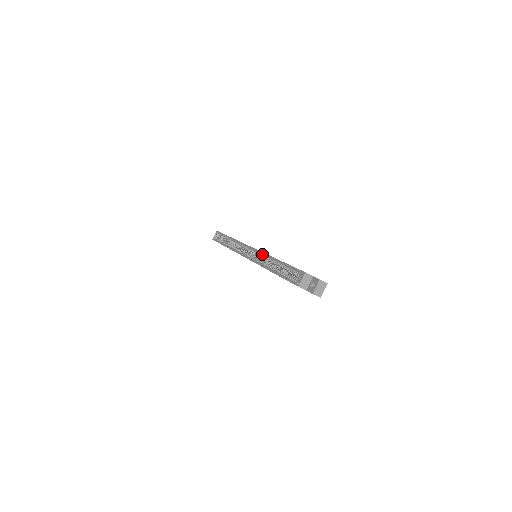
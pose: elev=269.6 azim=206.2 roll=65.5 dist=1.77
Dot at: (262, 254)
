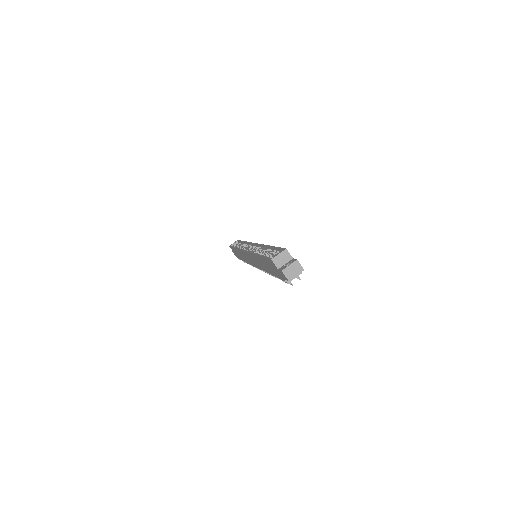
Dot at: (260, 246)
